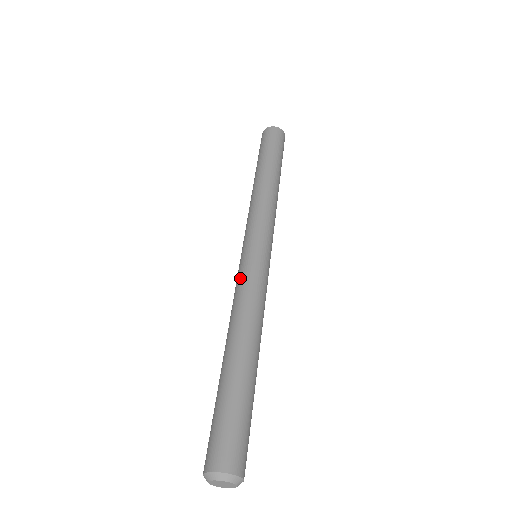
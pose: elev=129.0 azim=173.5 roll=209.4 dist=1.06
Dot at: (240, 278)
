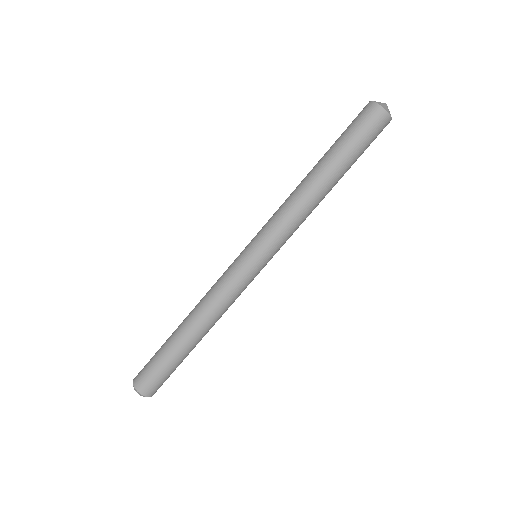
Dot at: (225, 275)
